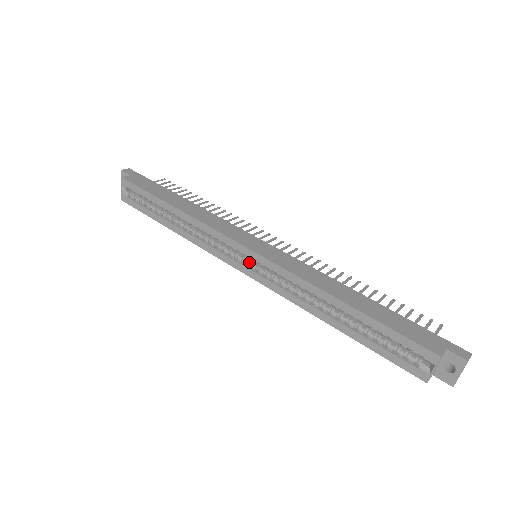
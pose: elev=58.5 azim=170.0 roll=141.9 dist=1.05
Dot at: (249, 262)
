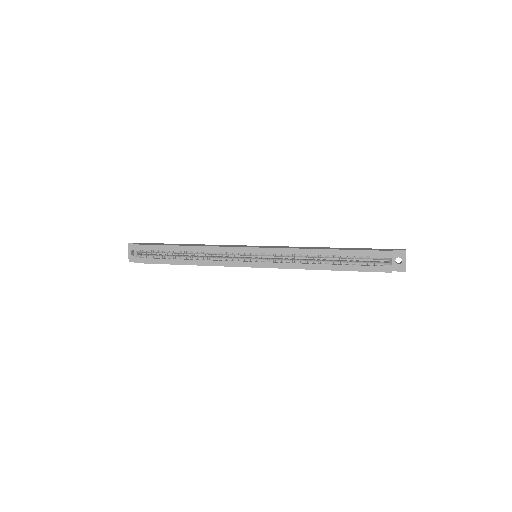
Dot at: (254, 258)
